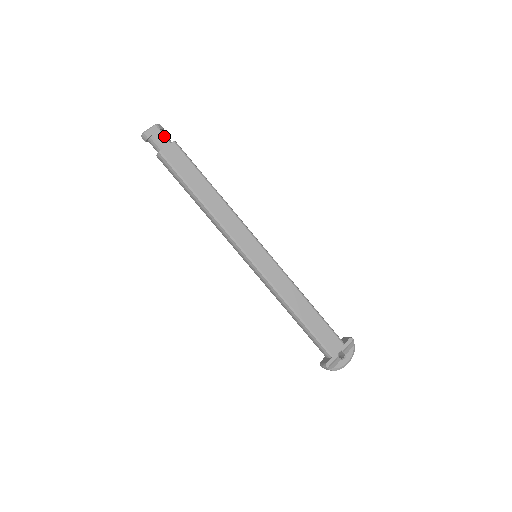
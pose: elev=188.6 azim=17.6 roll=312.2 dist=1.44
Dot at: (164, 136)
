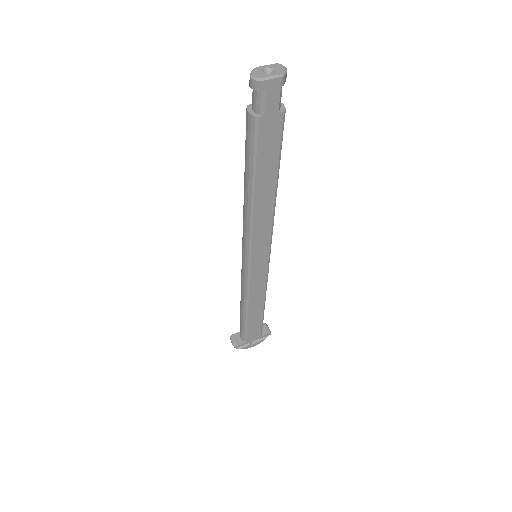
Dot at: (279, 99)
